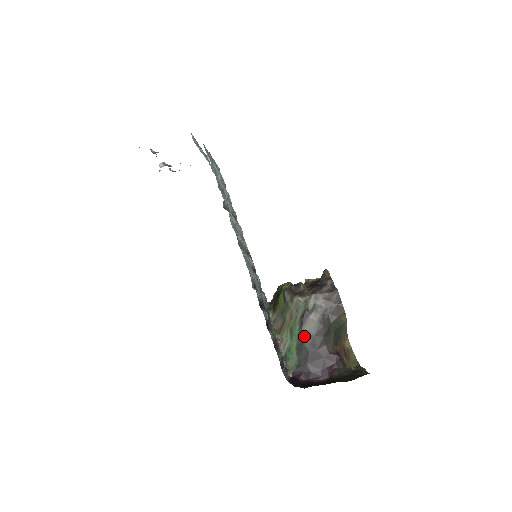
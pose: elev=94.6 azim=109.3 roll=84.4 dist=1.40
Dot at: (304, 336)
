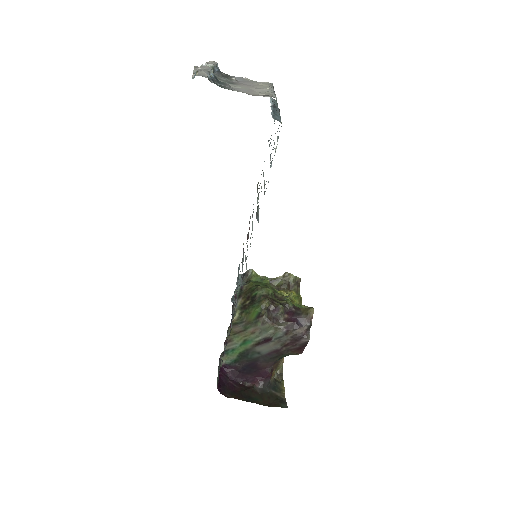
Dot at: (254, 351)
